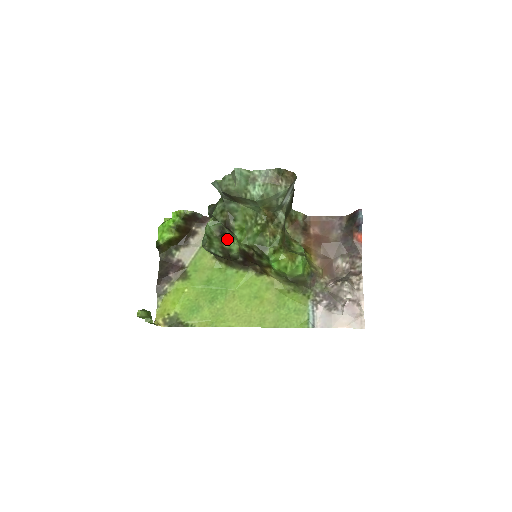
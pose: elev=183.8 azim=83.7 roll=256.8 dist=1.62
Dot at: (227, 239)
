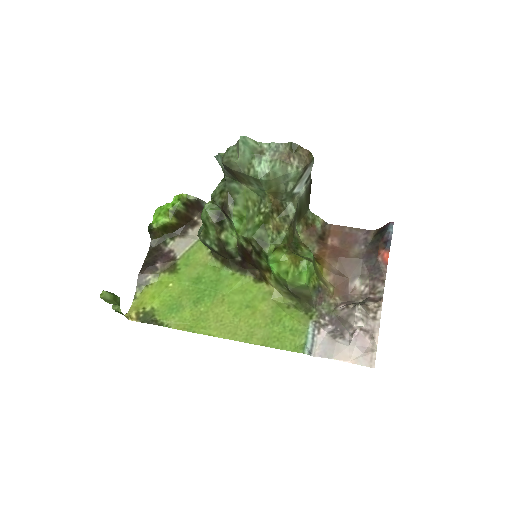
Dot at: (225, 229)
